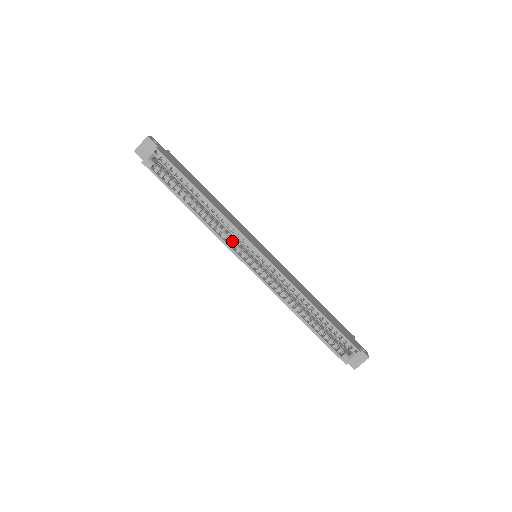
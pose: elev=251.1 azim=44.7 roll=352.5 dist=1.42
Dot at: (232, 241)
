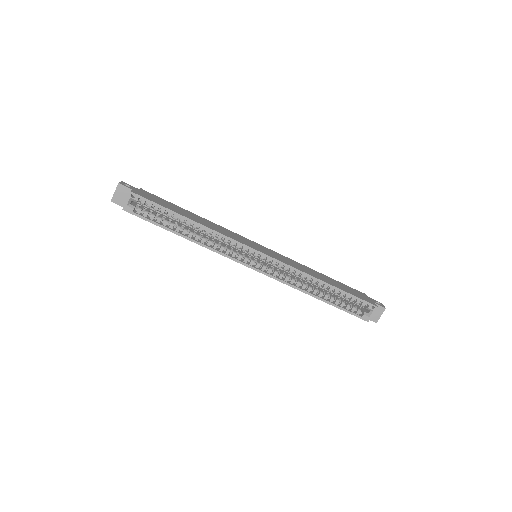
Dot at: occluded
